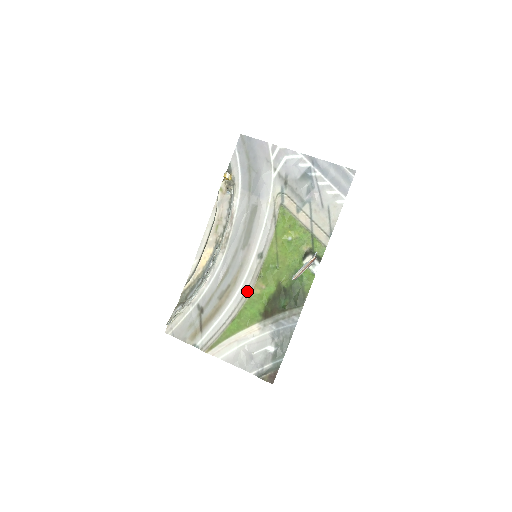
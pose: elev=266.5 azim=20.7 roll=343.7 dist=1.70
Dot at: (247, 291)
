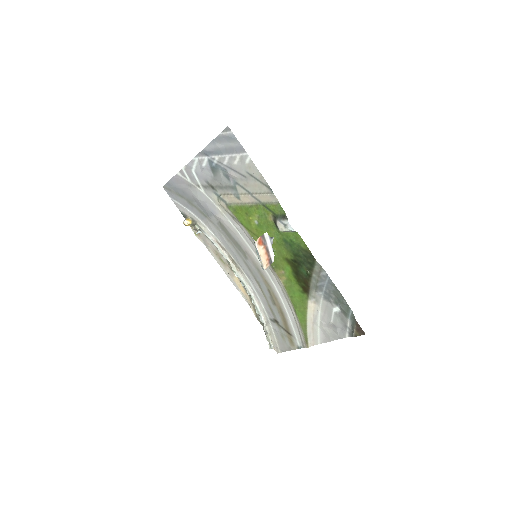
Dot at: (279, 284)
